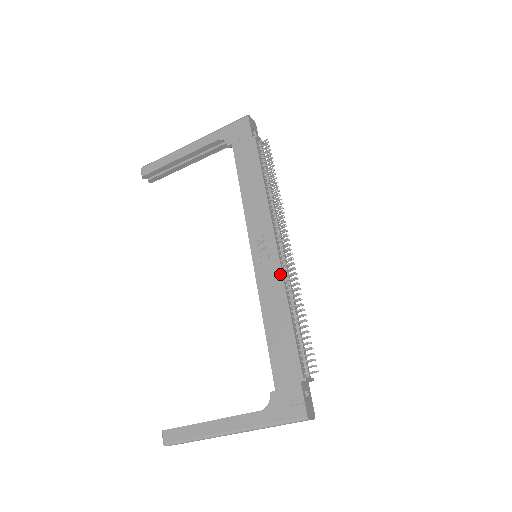
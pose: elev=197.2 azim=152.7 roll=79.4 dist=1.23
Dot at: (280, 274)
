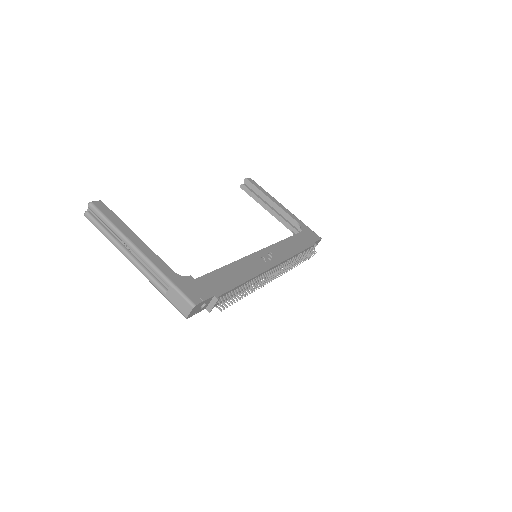
Dot at: (263, 270)
